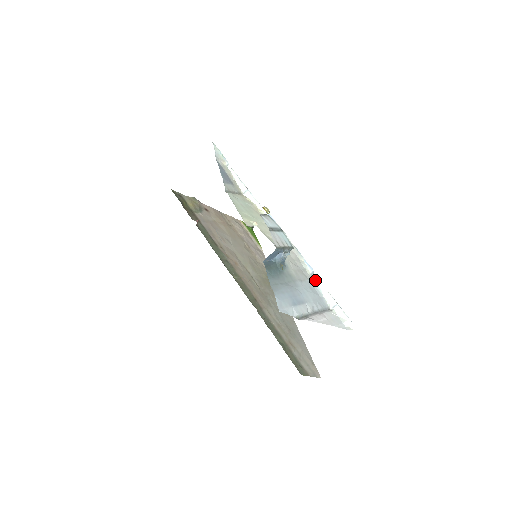
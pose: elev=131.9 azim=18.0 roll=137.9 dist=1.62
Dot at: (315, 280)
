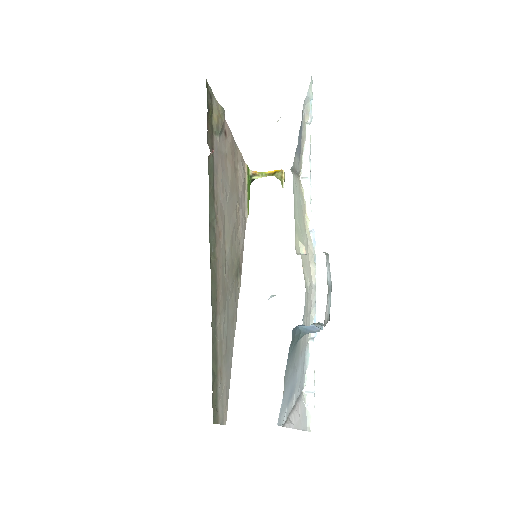
Dot at: (310, 348)
